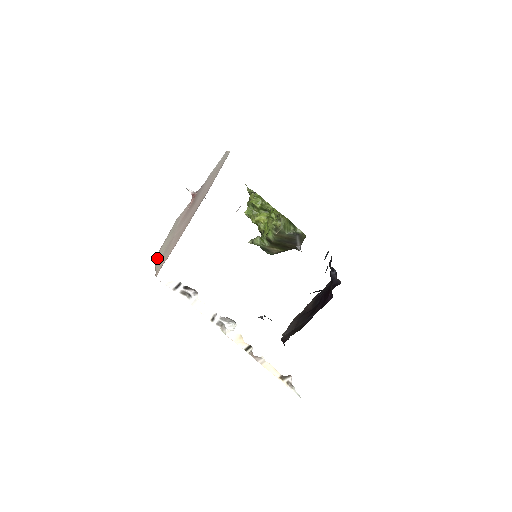
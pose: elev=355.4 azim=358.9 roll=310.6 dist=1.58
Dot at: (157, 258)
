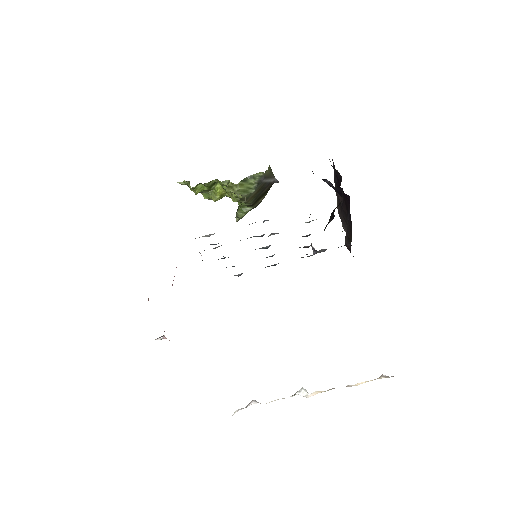
Dot at: occluded
